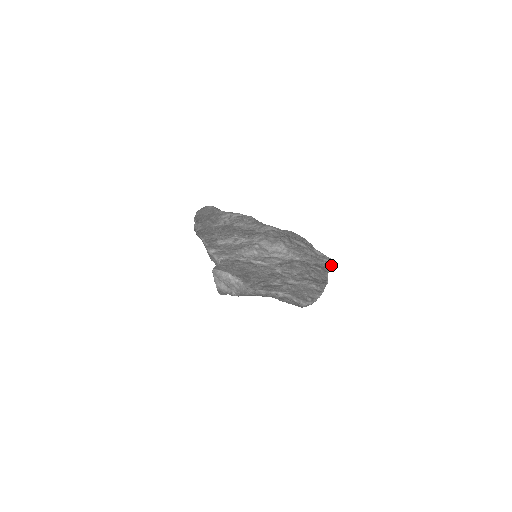
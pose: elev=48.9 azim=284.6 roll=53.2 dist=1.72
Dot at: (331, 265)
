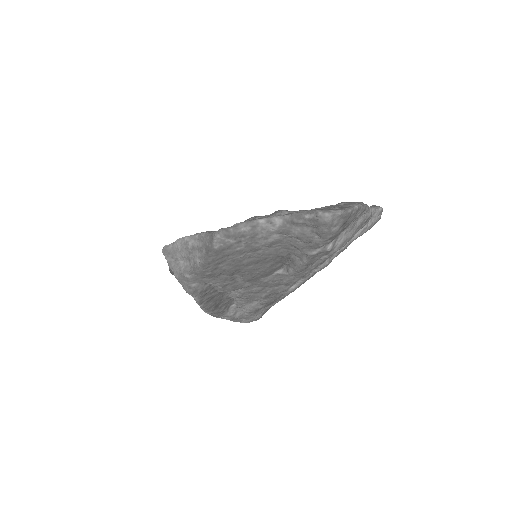
Dot at: (372, 207)
